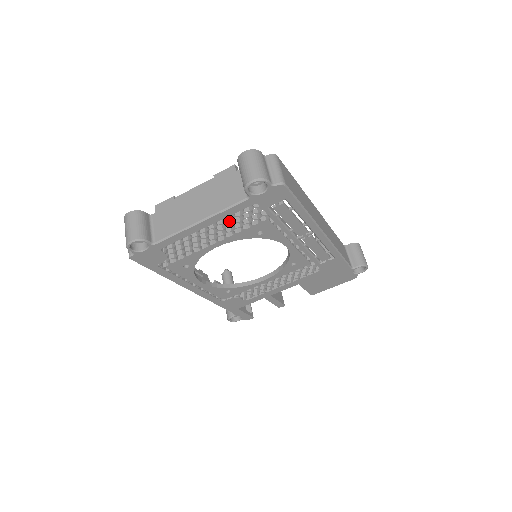
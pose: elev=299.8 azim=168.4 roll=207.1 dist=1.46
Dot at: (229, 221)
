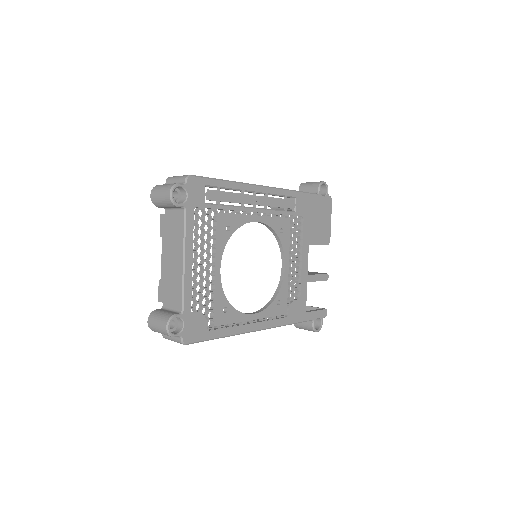
Dot at: (201, 243)
